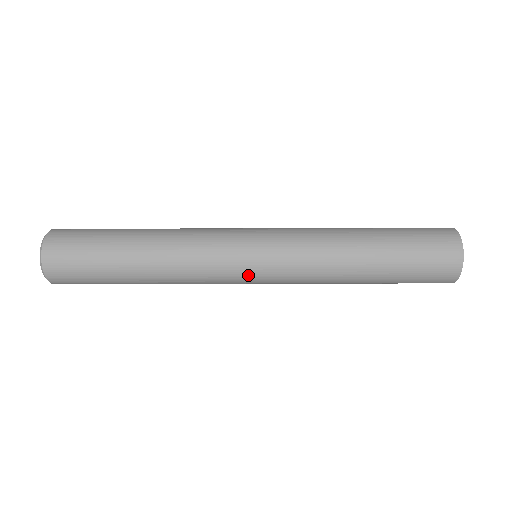
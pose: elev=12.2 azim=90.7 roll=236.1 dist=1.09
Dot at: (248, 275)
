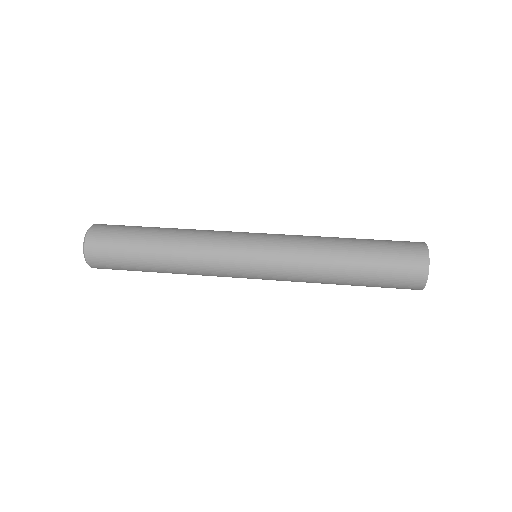
Dot at: occluded
